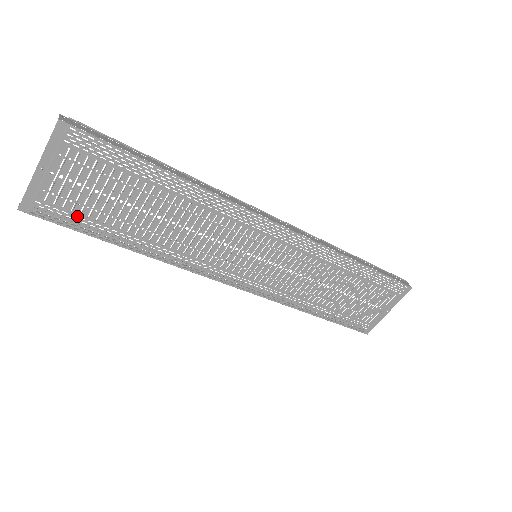
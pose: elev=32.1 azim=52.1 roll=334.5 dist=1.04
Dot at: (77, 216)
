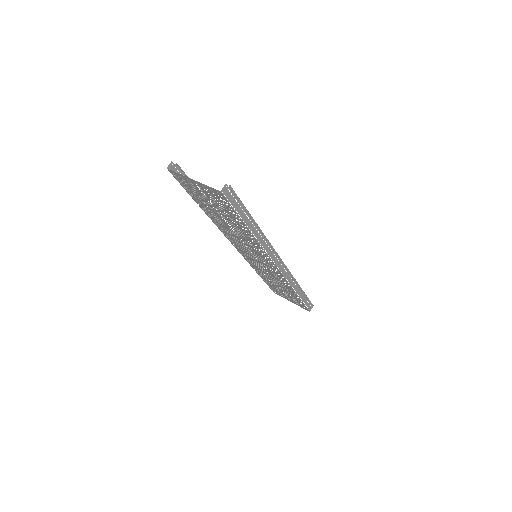
Dot at: (191, 191)
